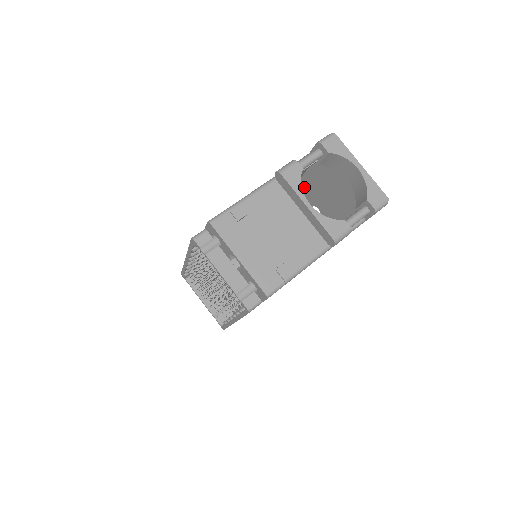
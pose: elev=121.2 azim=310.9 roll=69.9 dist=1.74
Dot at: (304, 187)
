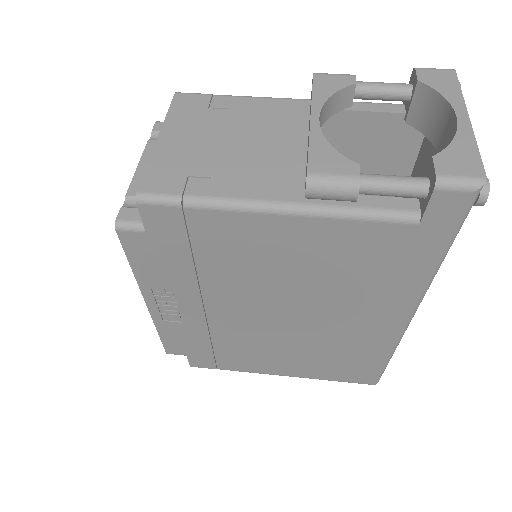
Dot at: occluded
